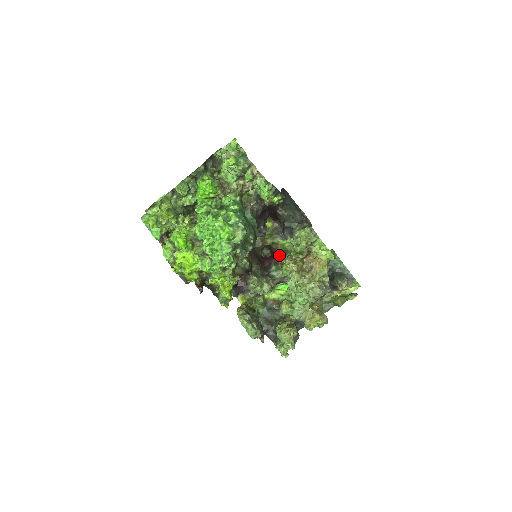
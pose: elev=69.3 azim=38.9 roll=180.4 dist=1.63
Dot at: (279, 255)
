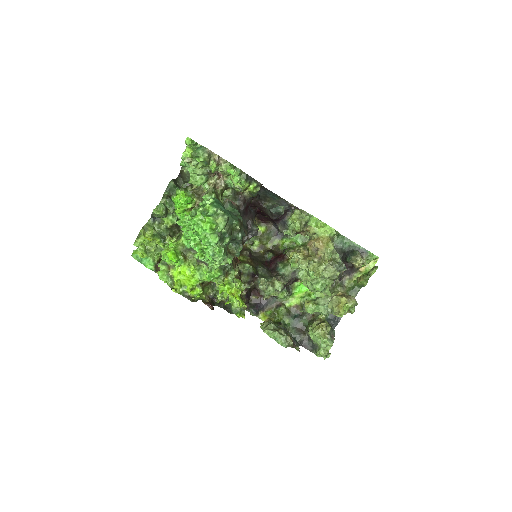
Dot at: (282, 253)
